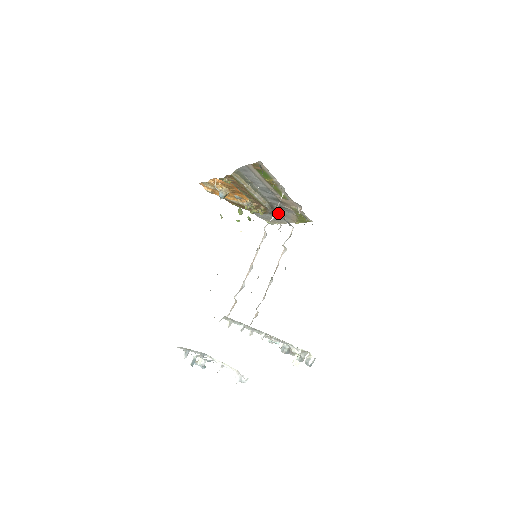
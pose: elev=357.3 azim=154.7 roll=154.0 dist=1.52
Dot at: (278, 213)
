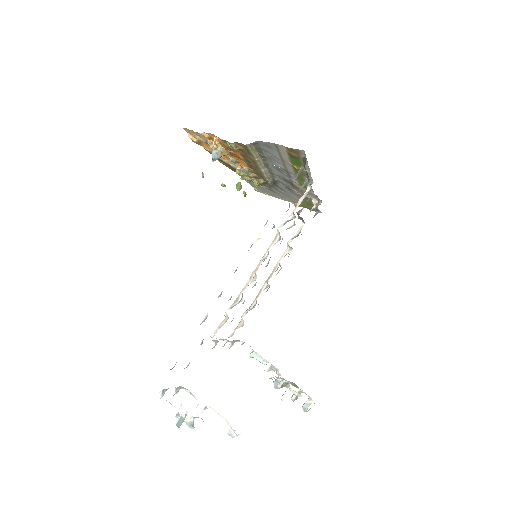
Dot at: (278, 189)
